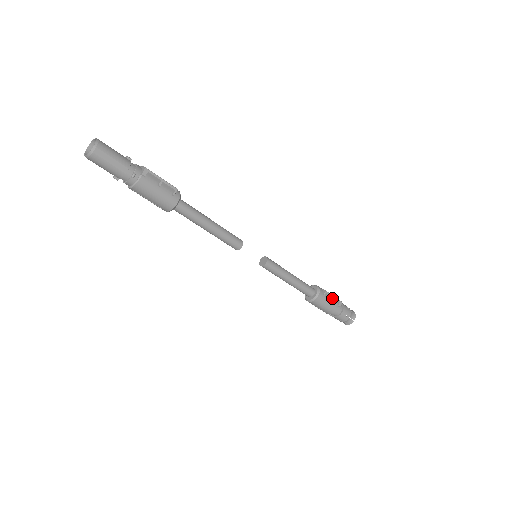
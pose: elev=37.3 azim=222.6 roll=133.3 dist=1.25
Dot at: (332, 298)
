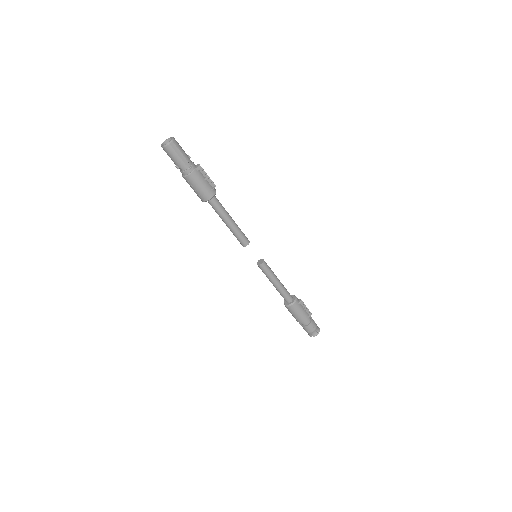
Dot at: (305, 308)
